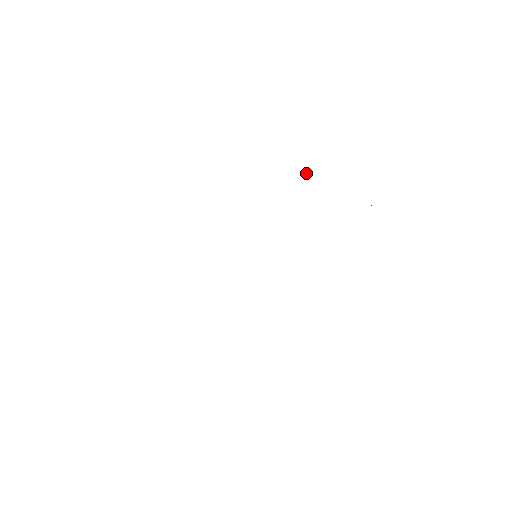
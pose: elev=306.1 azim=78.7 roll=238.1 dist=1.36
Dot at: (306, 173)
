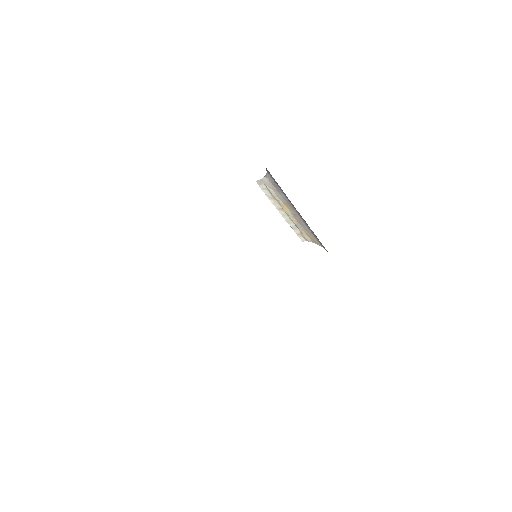
Dot at: (265, 187)
